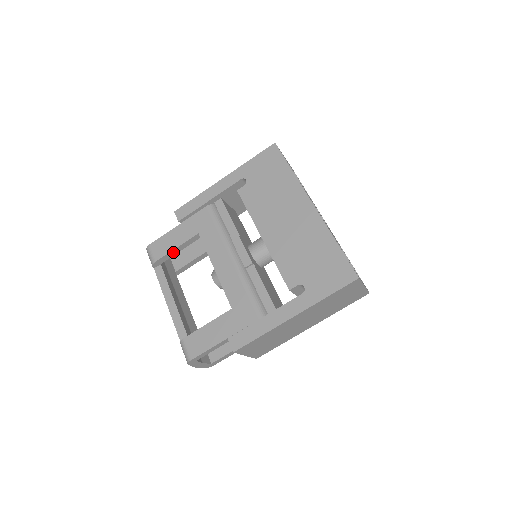
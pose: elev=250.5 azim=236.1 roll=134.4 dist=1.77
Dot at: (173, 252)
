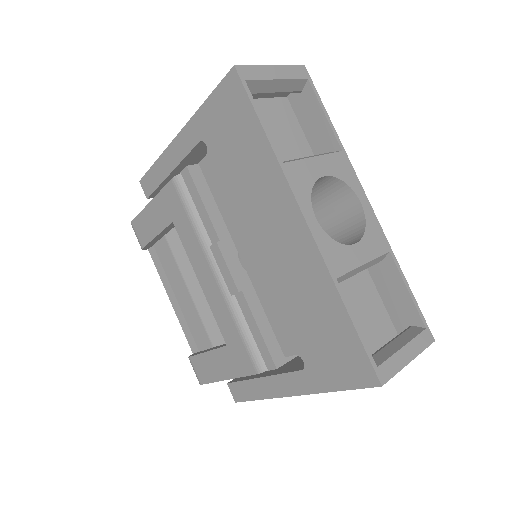
Dot at: (157, 238)
